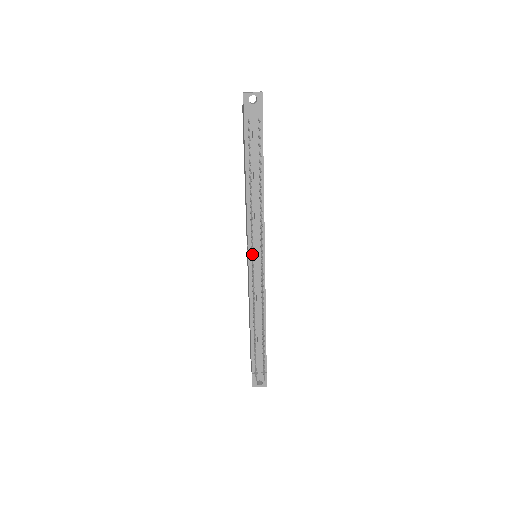
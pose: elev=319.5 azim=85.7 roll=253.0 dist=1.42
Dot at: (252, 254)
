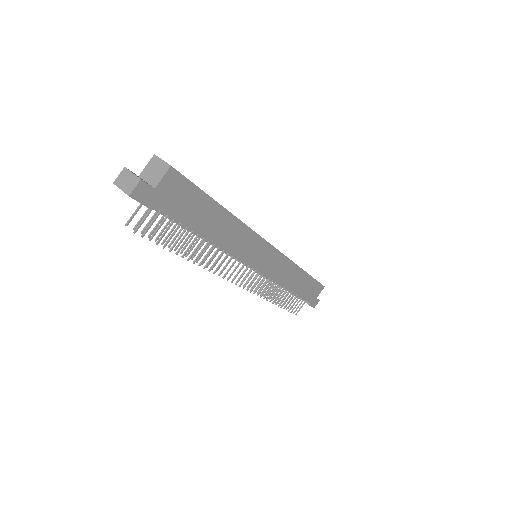
Dot at: occluded
